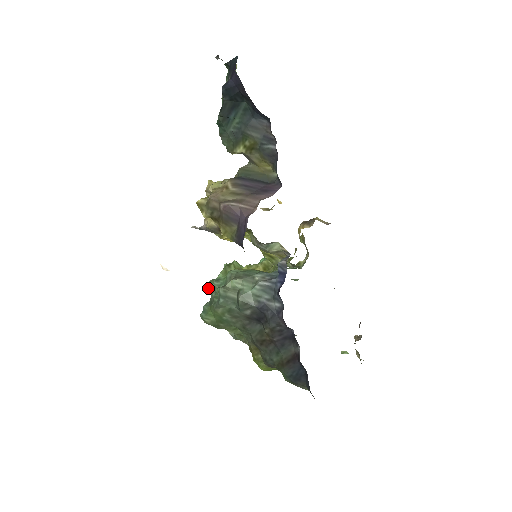
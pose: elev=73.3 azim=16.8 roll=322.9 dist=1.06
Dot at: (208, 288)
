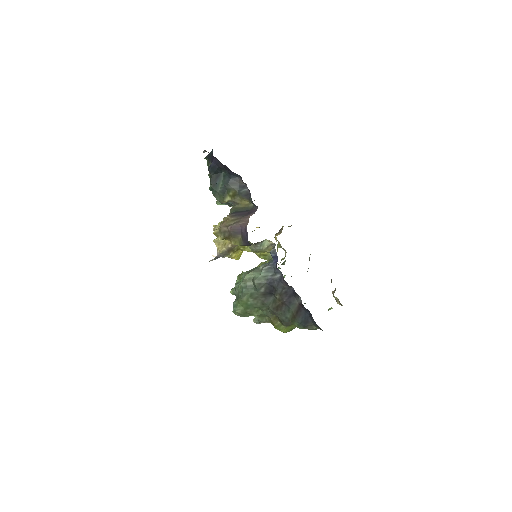
Dot at: (232, 293)
